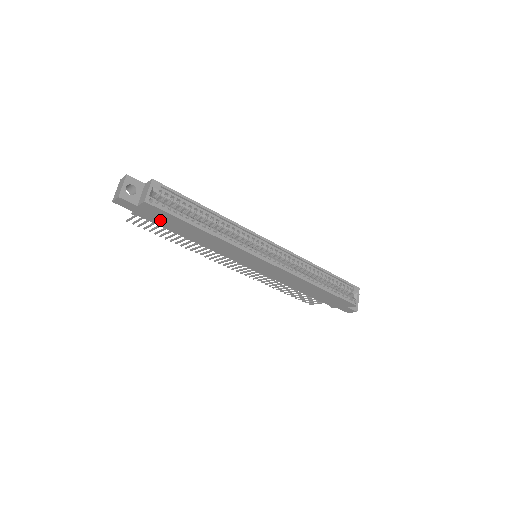
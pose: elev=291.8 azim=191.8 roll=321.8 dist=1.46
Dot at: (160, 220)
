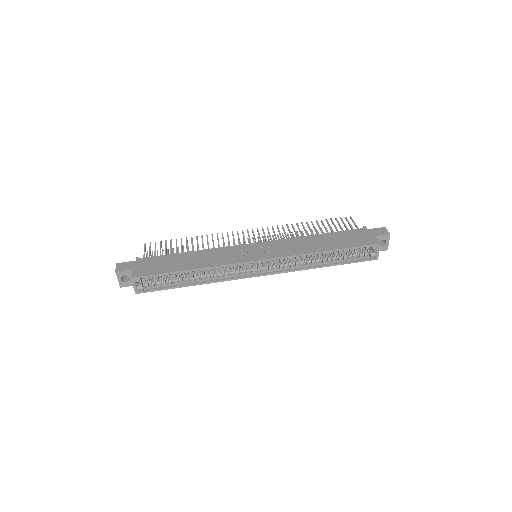
Dot at: occluded
